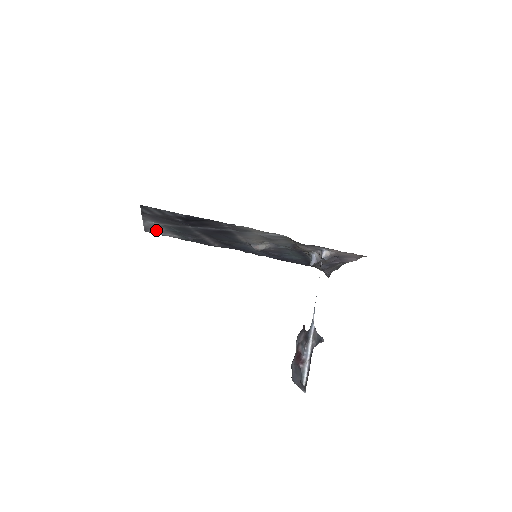
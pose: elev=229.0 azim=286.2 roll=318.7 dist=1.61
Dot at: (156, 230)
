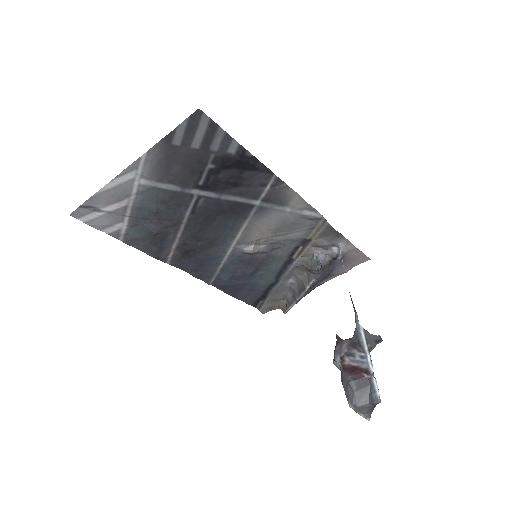
Dot at: (105, 209)
